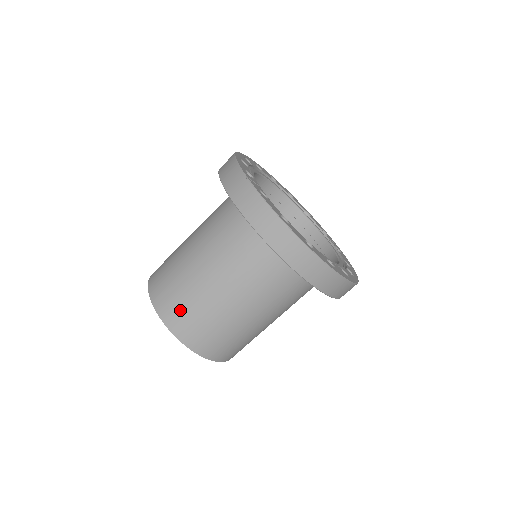
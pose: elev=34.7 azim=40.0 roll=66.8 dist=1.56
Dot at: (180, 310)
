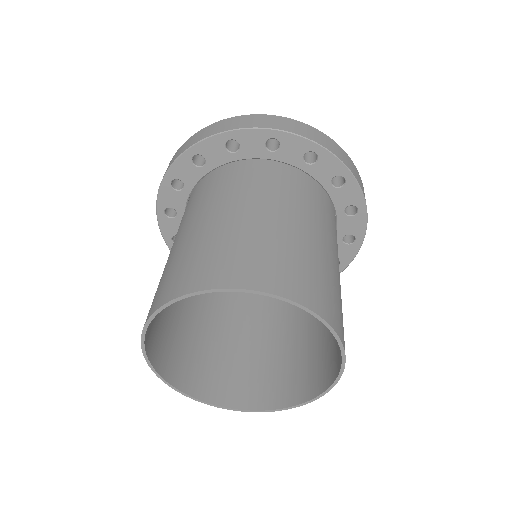
Dot at: (202, 263)
